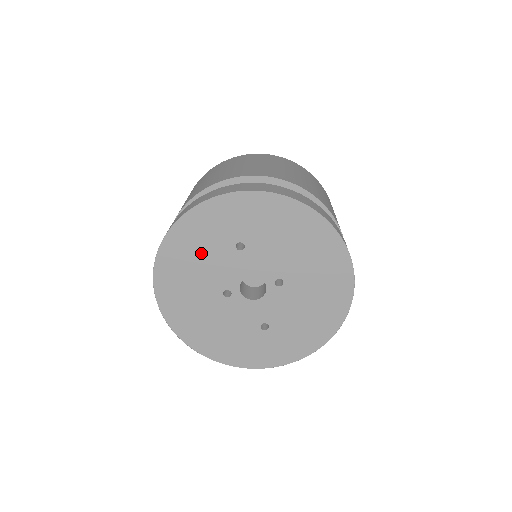
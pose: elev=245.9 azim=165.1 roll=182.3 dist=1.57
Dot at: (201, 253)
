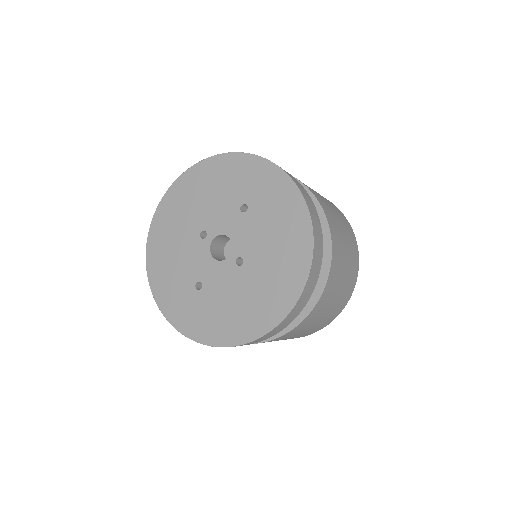
Dot at: (219, 189)
